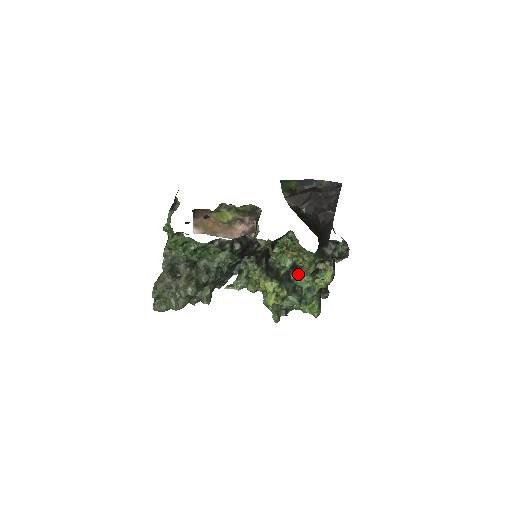
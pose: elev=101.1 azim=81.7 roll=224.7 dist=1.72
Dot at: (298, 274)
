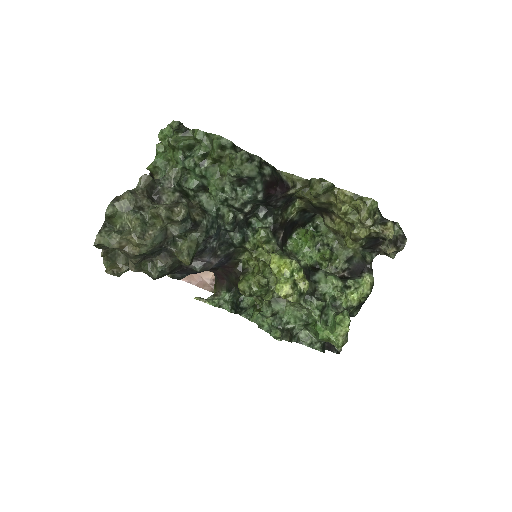
Dot at: (322, 274)
